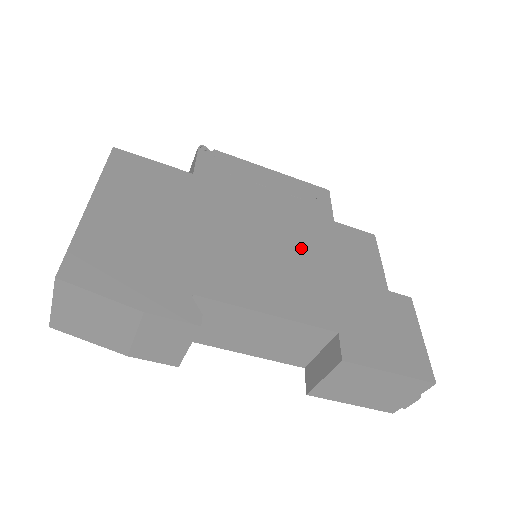
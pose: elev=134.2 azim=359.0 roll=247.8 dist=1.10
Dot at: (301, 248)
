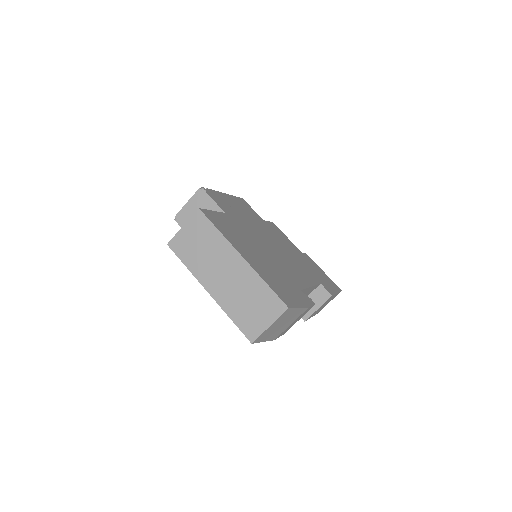
Dot at: (278, 244)
